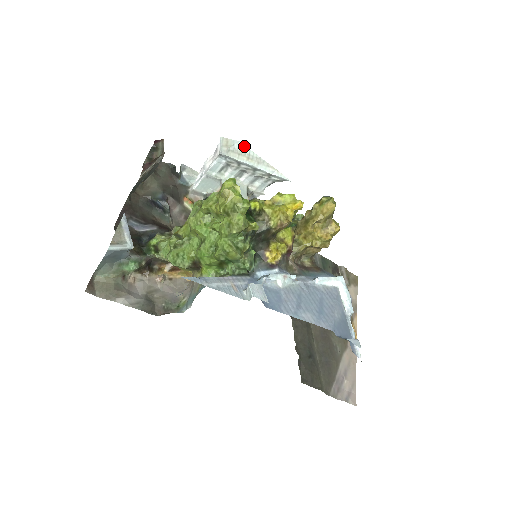
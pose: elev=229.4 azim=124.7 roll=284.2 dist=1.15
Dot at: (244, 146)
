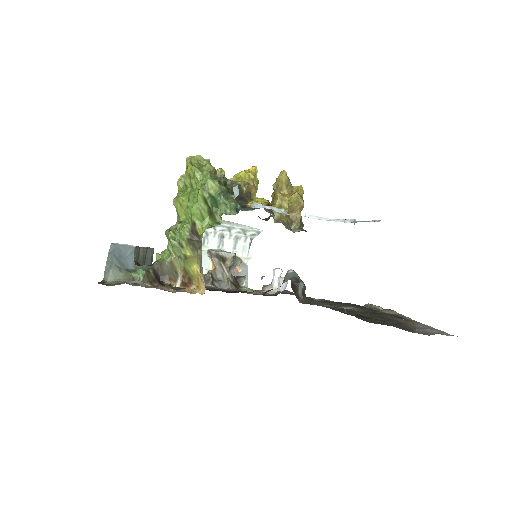
Dot at: occluded
